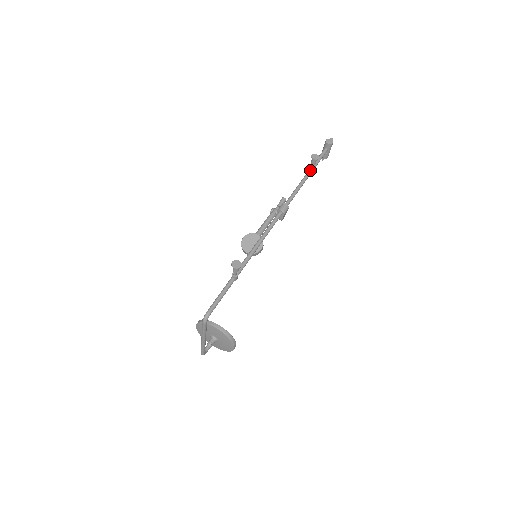
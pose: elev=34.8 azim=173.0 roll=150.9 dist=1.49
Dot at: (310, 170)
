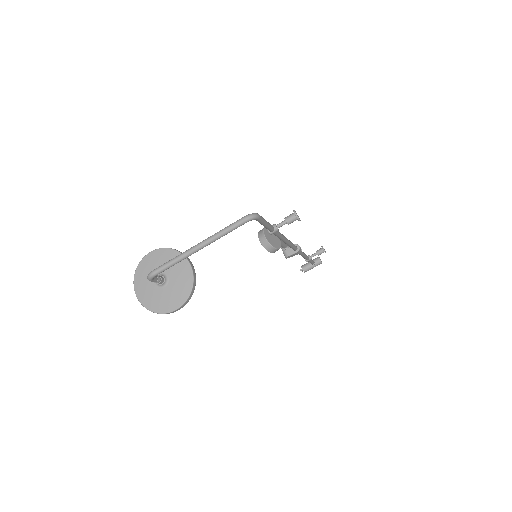
Dot at: (309, 257)
